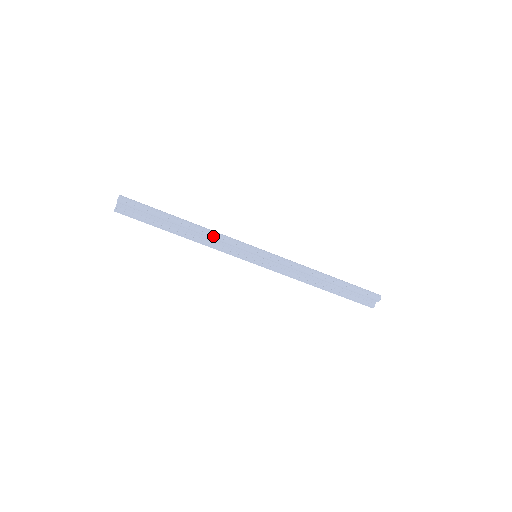
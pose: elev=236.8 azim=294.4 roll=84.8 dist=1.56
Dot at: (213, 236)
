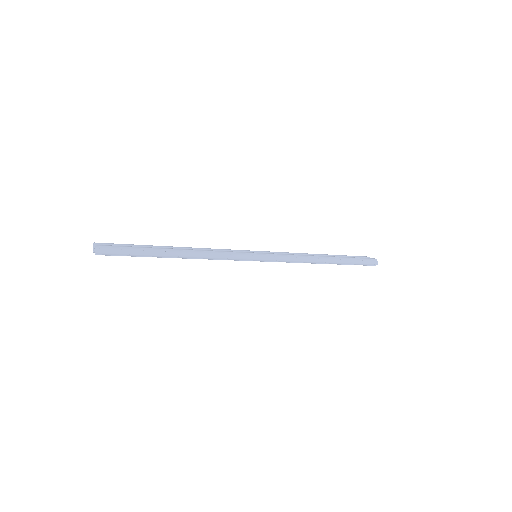
Dot at: (210, 259)
